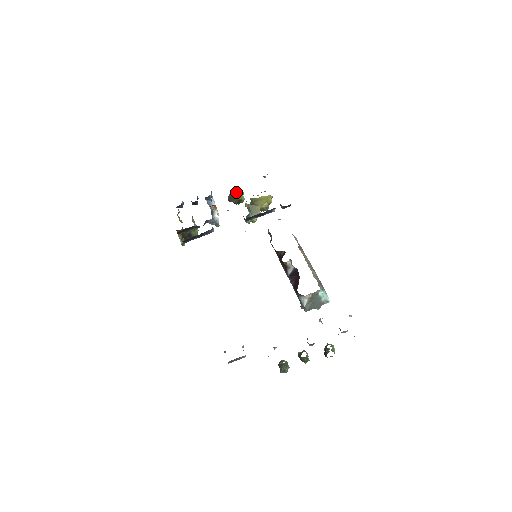
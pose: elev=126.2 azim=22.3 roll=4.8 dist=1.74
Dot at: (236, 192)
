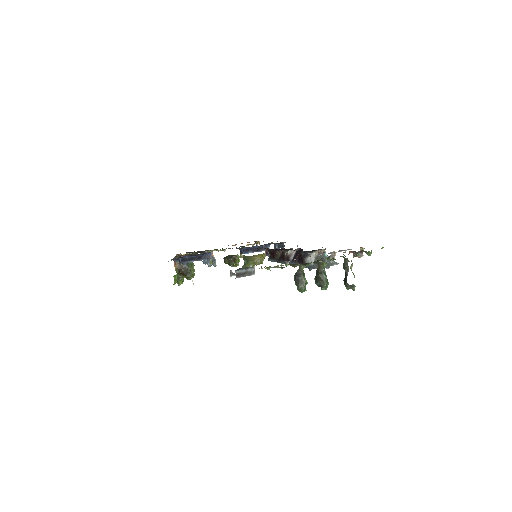
Dot at: occluded
